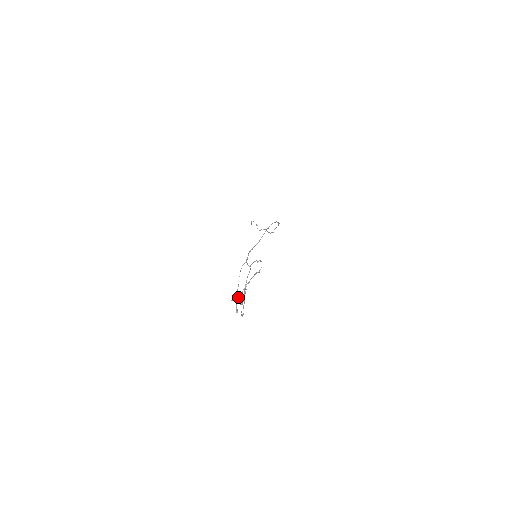
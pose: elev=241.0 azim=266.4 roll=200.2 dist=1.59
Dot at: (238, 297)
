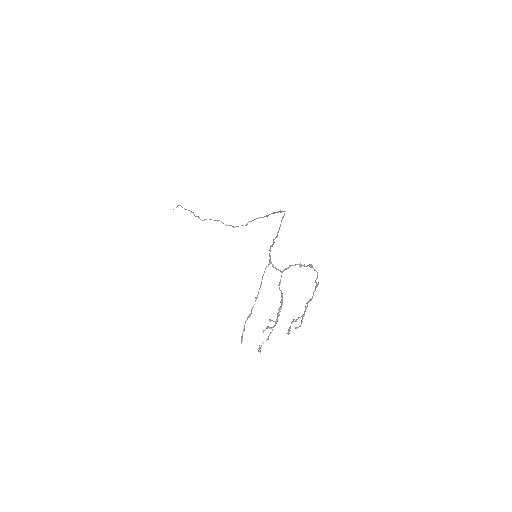
Dot at: (301, 322)
